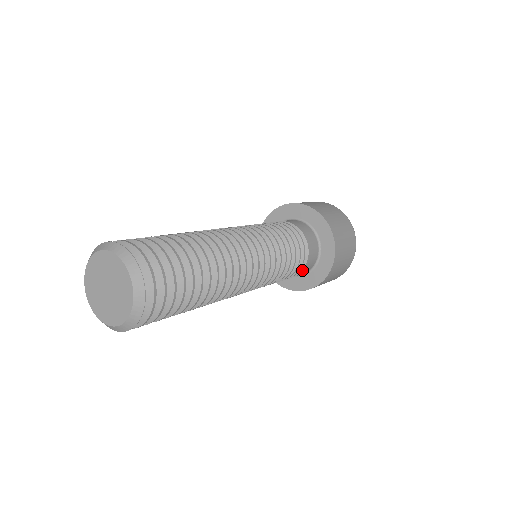
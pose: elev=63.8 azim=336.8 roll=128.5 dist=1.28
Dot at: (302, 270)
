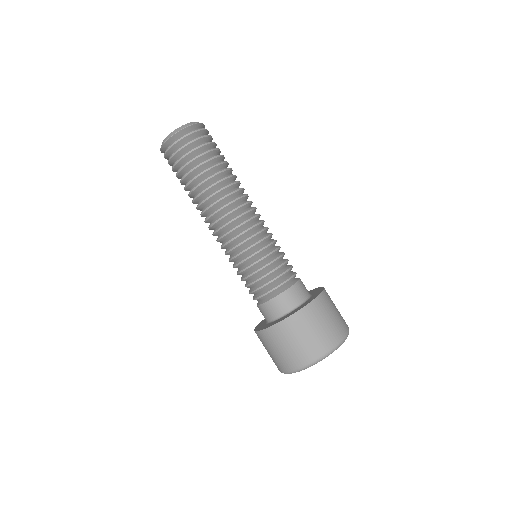
Dot at: (277, 296)
